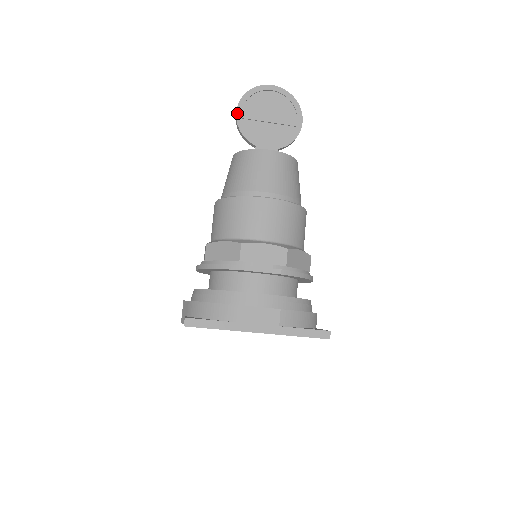
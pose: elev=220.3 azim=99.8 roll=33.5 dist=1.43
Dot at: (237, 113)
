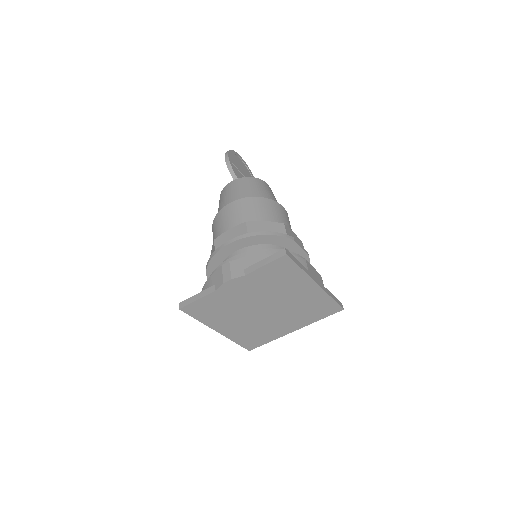
Dot at: (229, 157)
